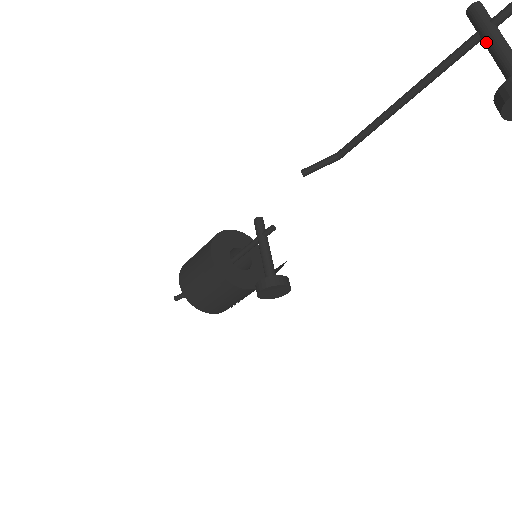
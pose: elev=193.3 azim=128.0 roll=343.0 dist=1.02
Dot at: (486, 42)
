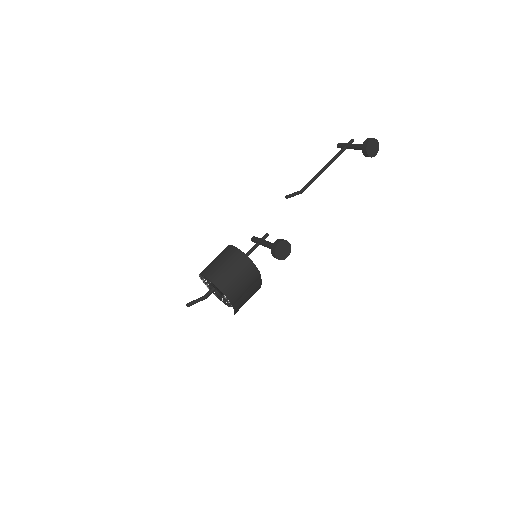
Dot at: (349, 146)
